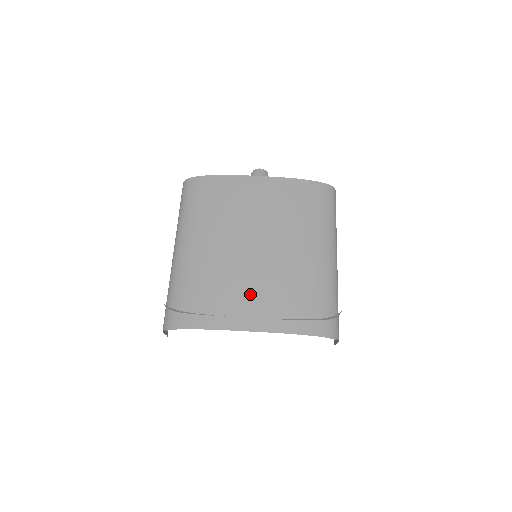
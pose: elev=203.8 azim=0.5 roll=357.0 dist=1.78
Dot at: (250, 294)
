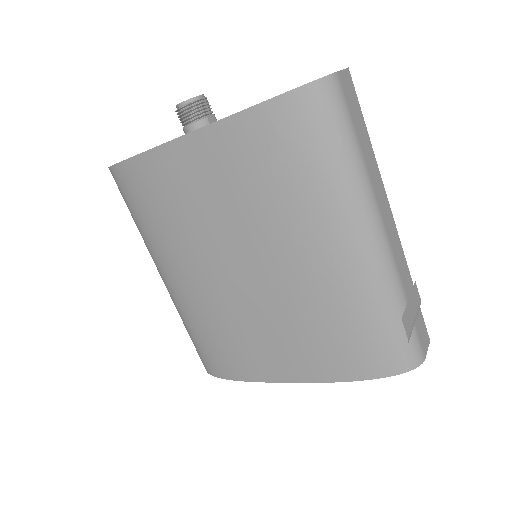
Dot at: (265, 338)
